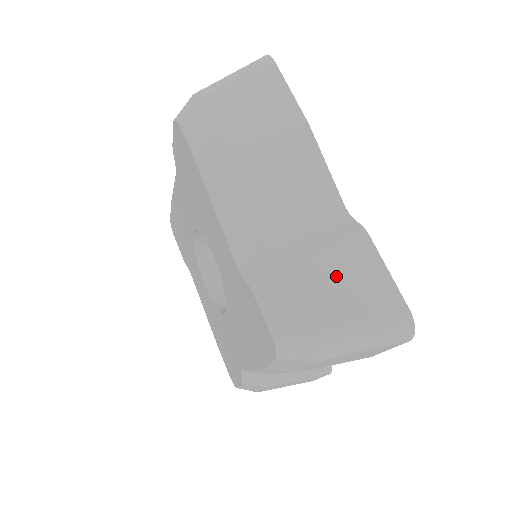
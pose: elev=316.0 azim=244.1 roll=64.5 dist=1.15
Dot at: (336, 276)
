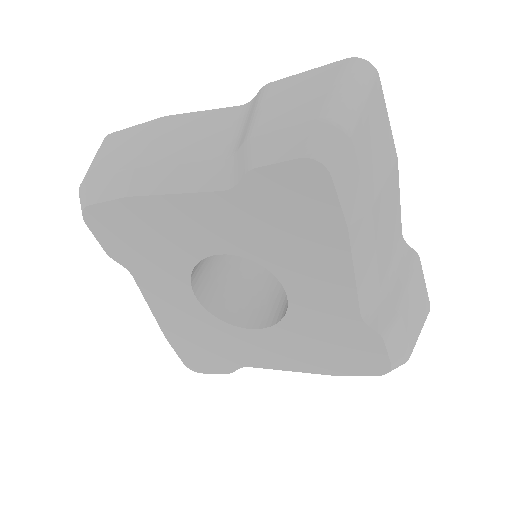
Dot at: (414, 301)
